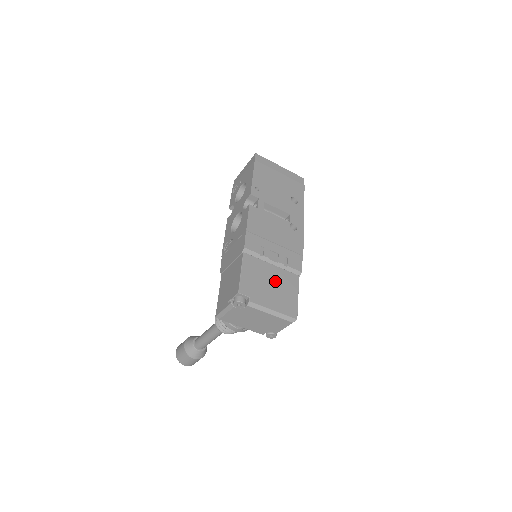
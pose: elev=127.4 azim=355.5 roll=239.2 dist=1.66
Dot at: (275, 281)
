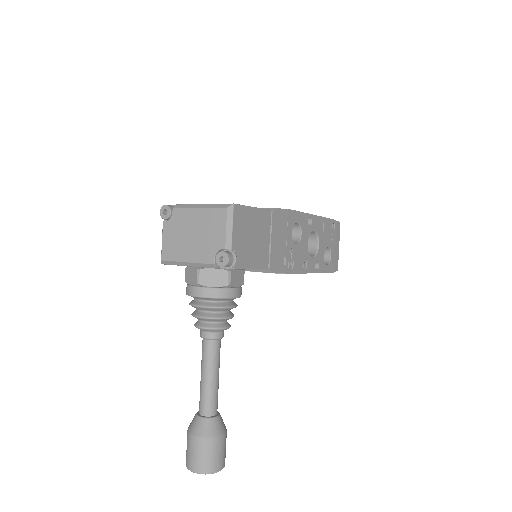
Dot at: occluded
